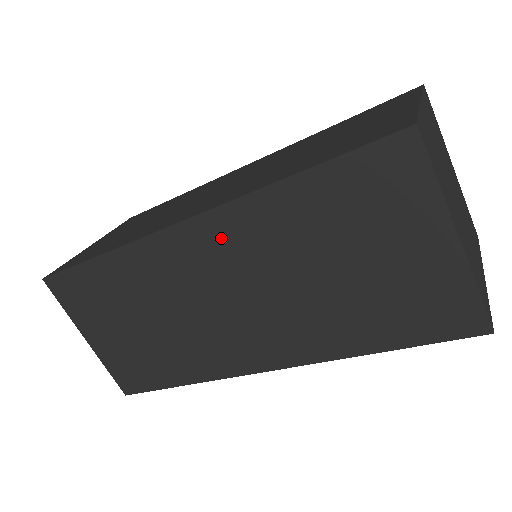
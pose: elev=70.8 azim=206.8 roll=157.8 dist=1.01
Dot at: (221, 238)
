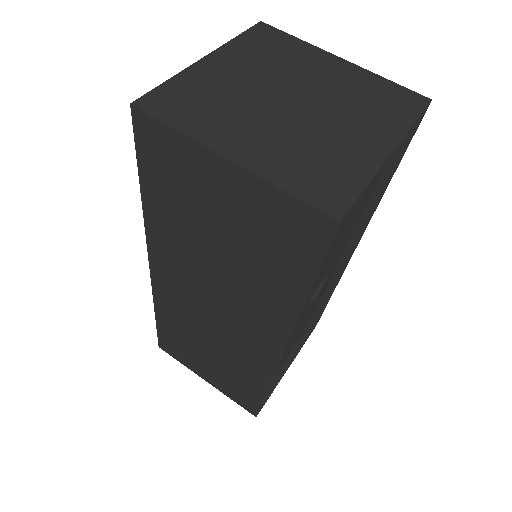
Dot at: (167, 264)
